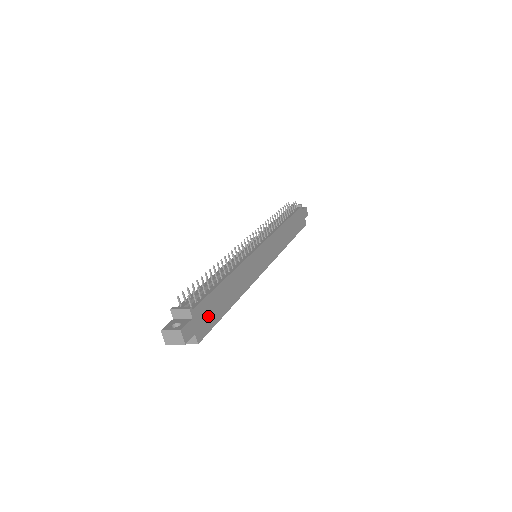
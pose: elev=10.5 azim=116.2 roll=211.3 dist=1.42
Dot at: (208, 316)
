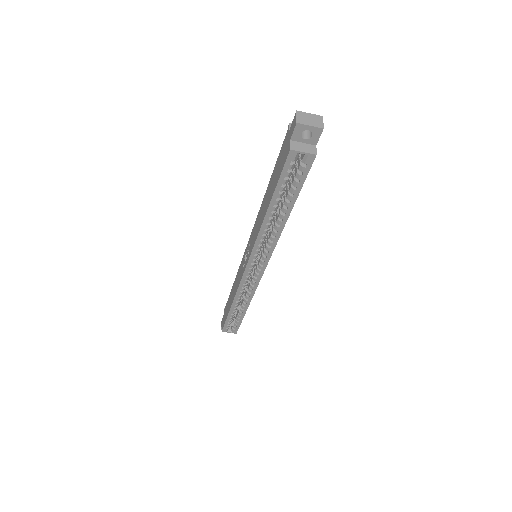
Dot at: occluded
